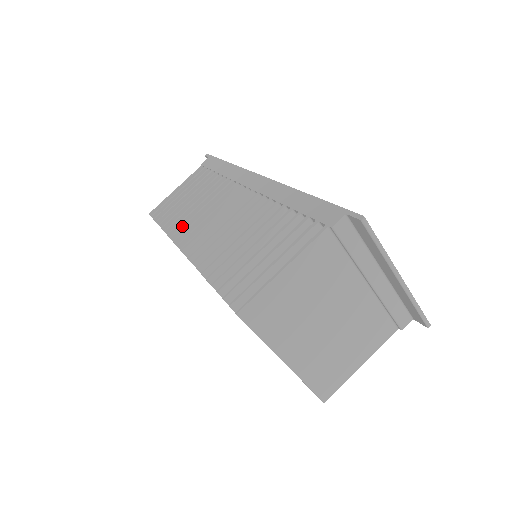
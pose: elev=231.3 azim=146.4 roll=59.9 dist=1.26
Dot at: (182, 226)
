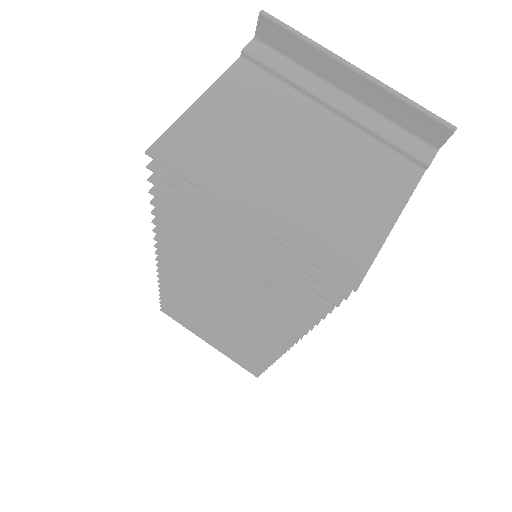
Dot at: occluded
